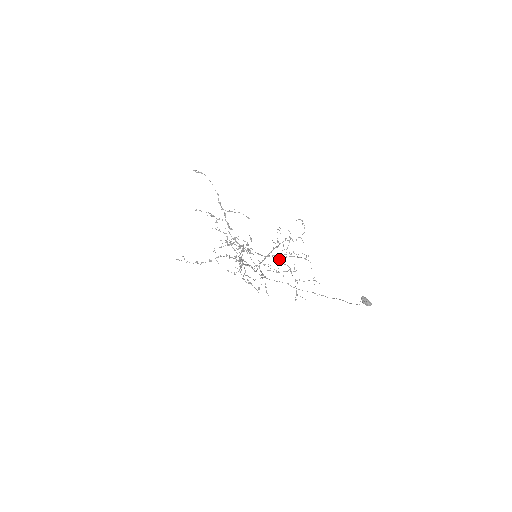
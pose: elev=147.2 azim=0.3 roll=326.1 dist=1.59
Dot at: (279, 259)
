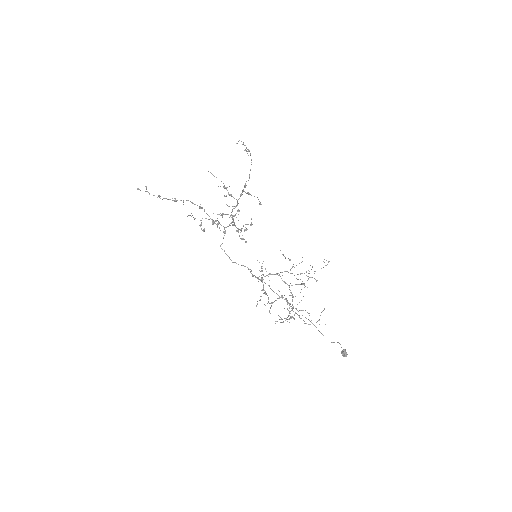
Dot at: (288, 285)
